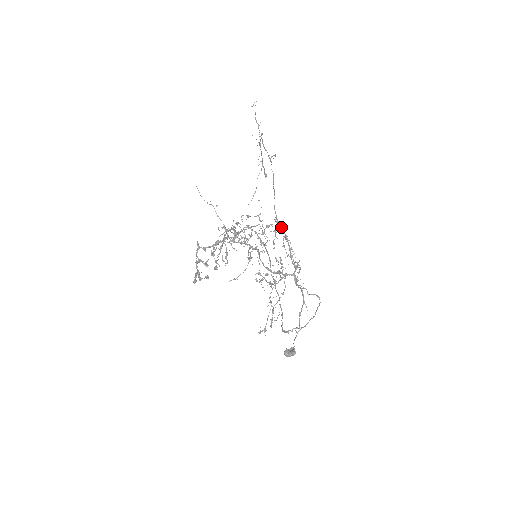
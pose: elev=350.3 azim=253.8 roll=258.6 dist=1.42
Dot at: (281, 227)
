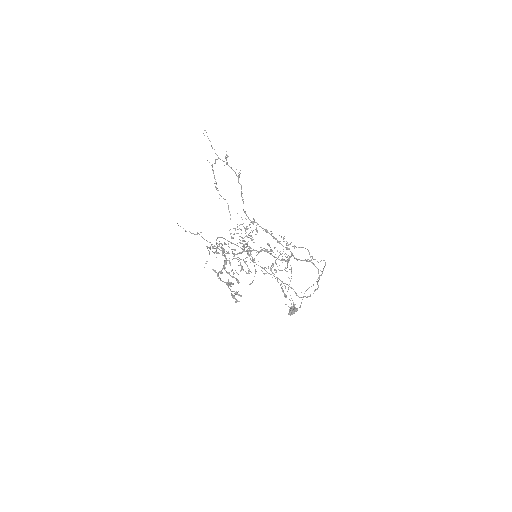
Dot at: (257, 224)
